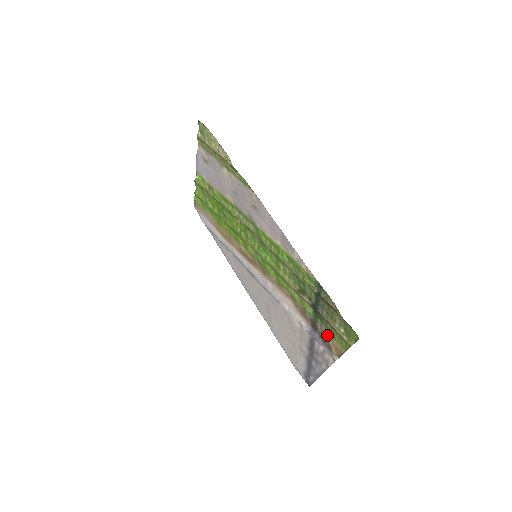
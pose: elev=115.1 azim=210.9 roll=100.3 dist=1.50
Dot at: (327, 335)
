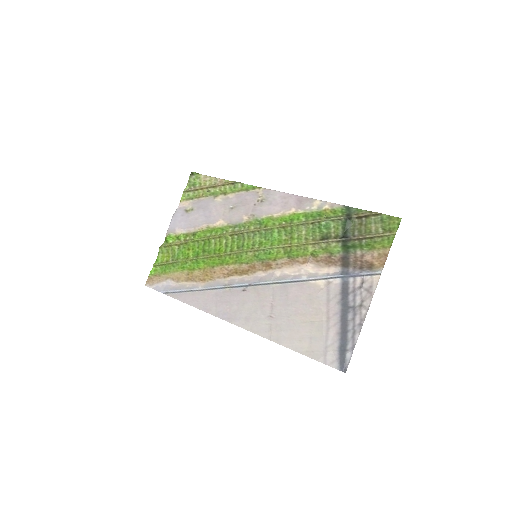
Dot at: (364, 254)
